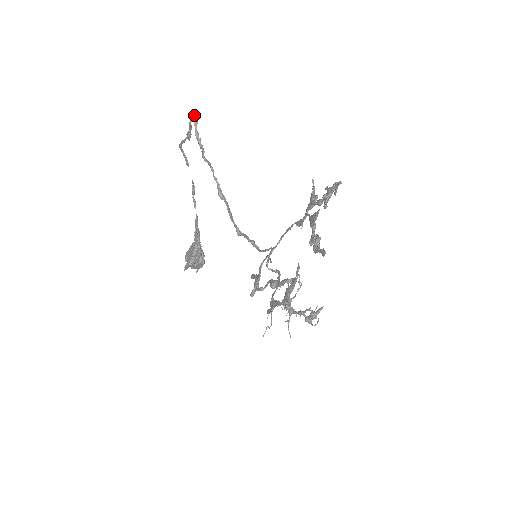
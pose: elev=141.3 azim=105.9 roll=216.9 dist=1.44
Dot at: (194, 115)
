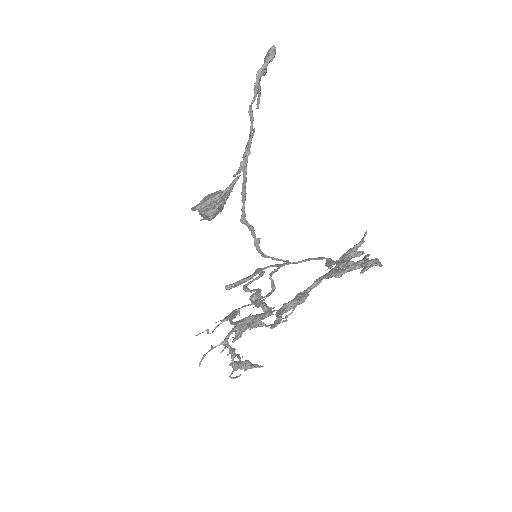
Dot at: (274, 48)
